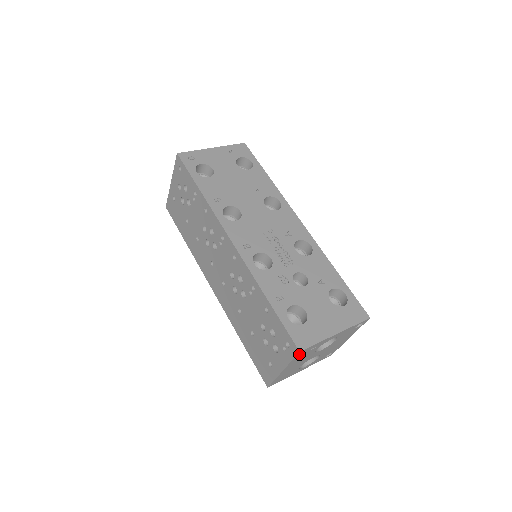
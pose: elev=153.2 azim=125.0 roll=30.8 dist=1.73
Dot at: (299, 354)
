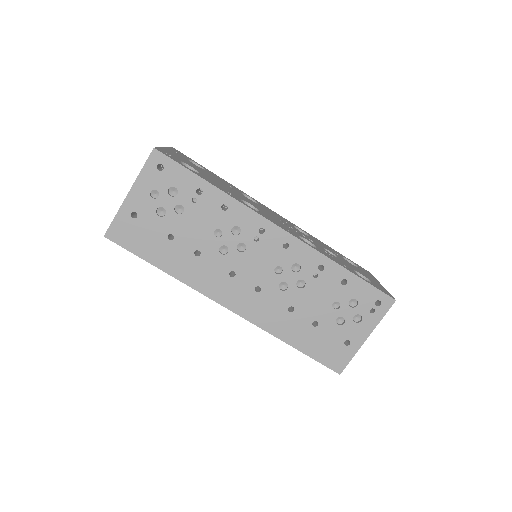
Dot at: (388, 307)
